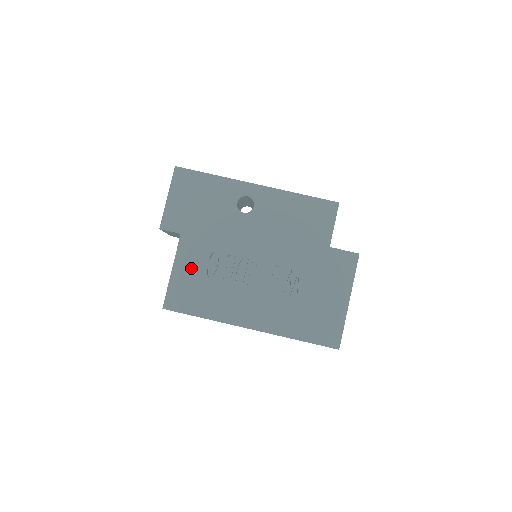
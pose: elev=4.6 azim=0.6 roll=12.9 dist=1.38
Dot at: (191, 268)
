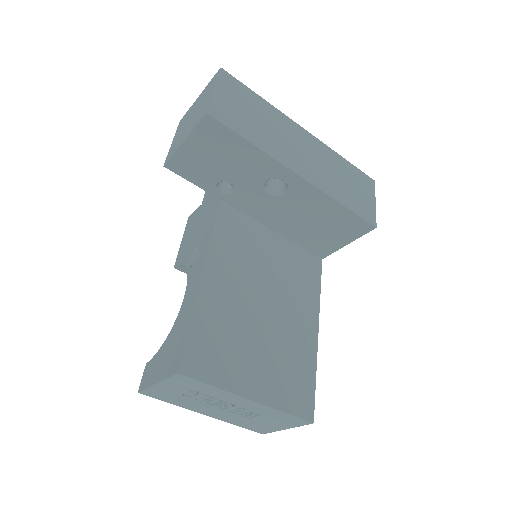
Dot at: (170, 390)
